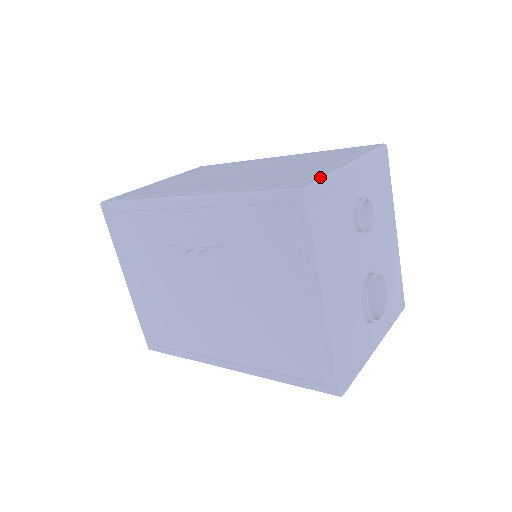
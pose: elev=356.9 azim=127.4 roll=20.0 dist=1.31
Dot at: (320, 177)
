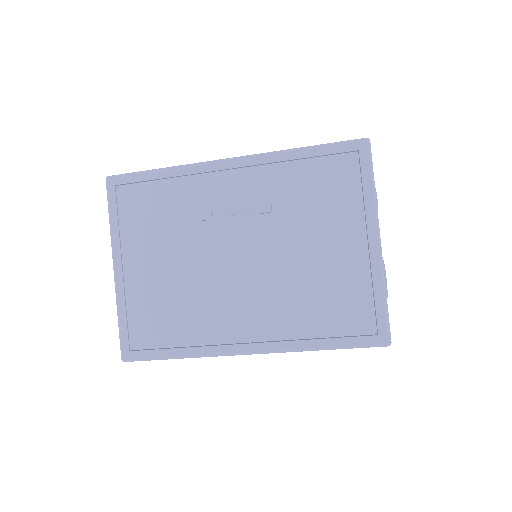
Dot at: occluded
